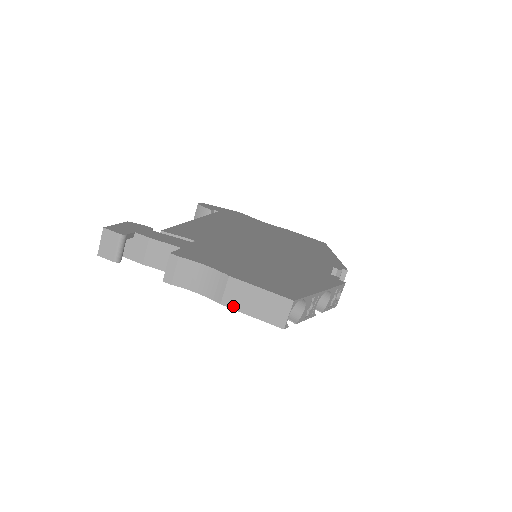
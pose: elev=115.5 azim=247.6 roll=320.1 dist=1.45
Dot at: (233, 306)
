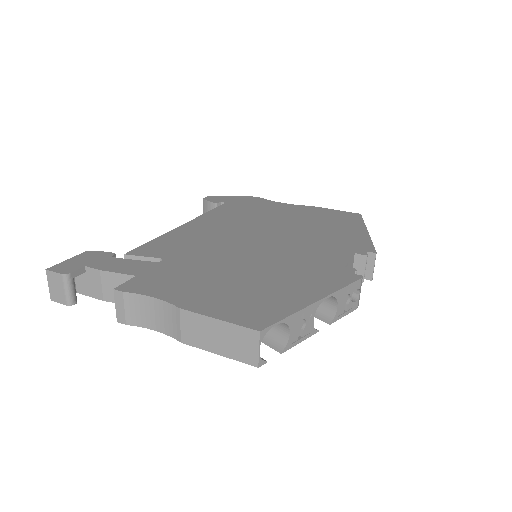
Dot at: (195, 344)
